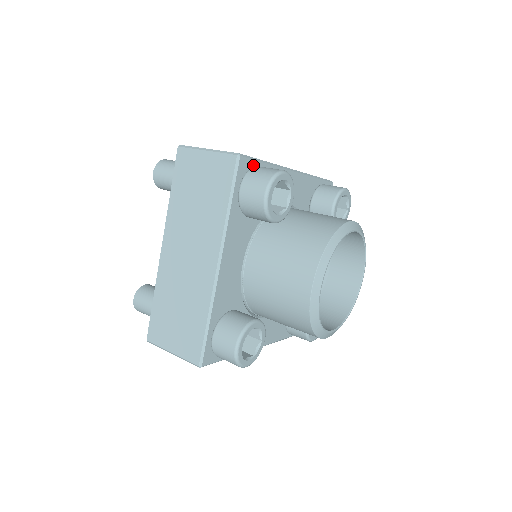
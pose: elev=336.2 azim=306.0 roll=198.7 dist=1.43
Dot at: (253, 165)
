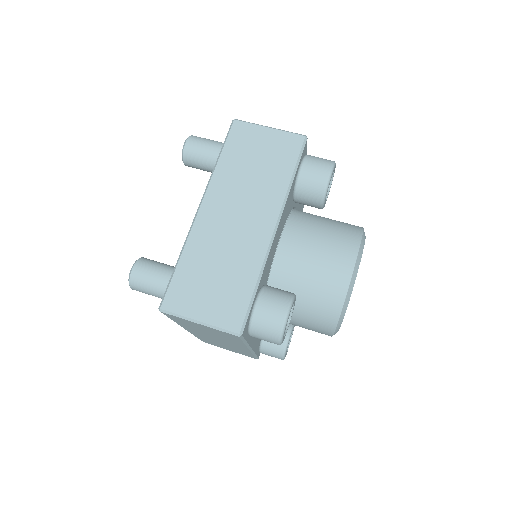
Dot at: (305, 154)
